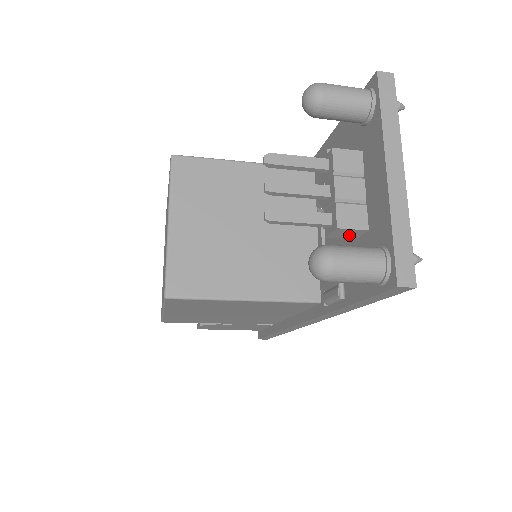
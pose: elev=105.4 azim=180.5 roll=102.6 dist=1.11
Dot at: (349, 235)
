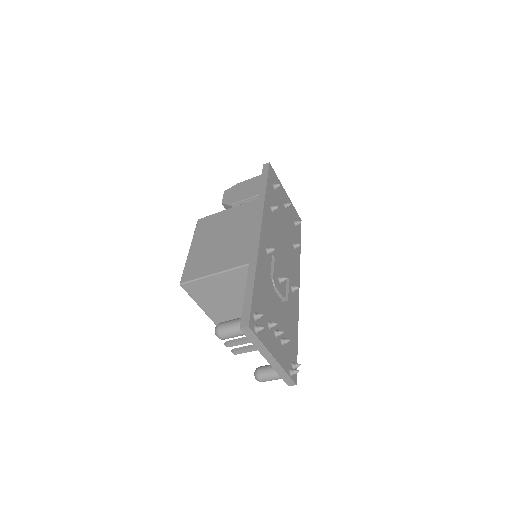
Dot at: occluded
